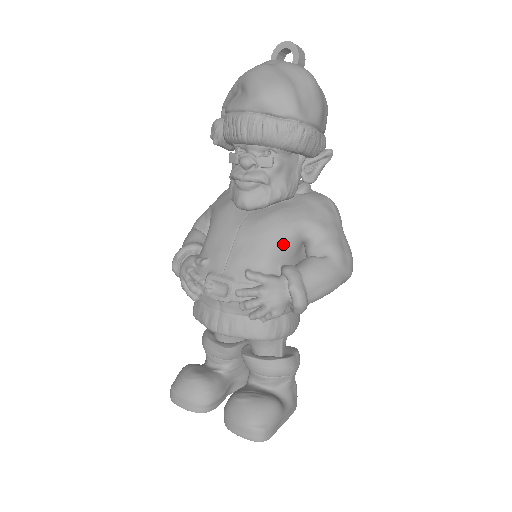
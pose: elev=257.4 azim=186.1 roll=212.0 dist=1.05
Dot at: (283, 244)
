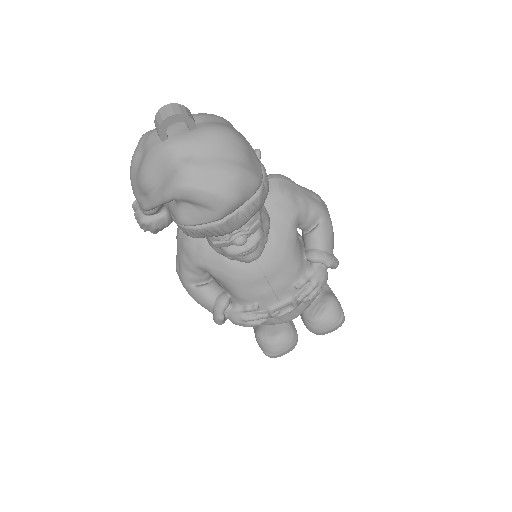
Dot at: (297, 248)
